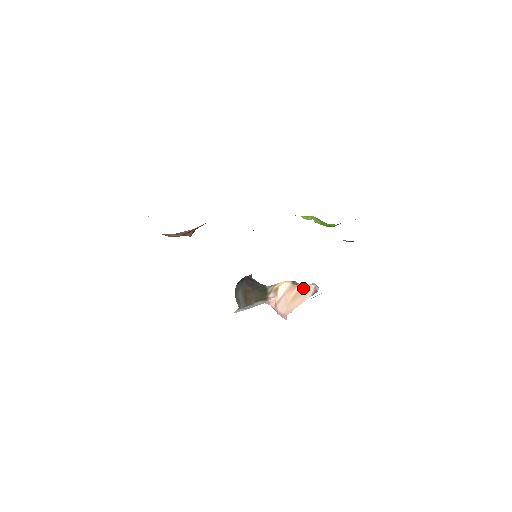
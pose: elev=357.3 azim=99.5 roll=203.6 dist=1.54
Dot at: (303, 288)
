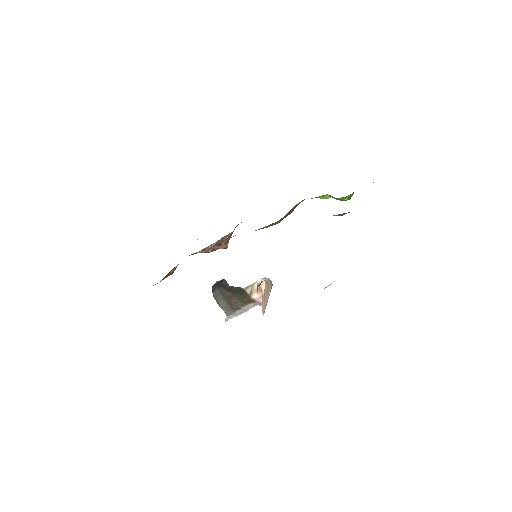
Dot at: (269, 284)
